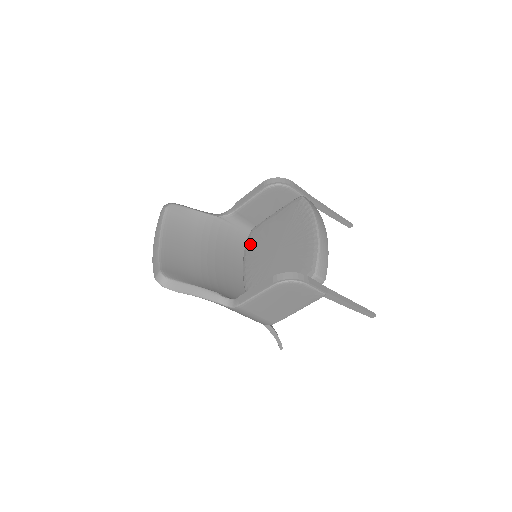
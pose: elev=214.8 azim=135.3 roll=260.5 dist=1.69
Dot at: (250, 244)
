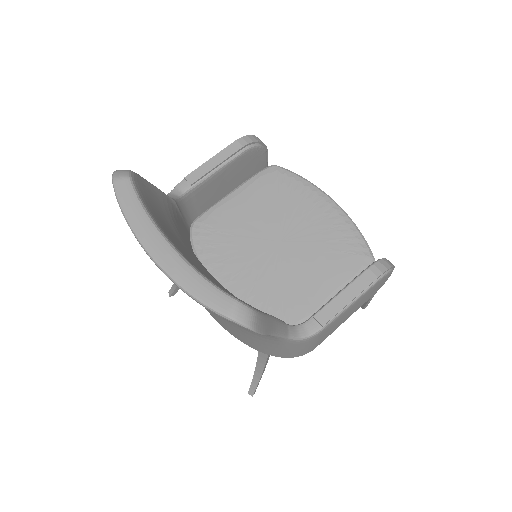
Dot at: (208, 244)
